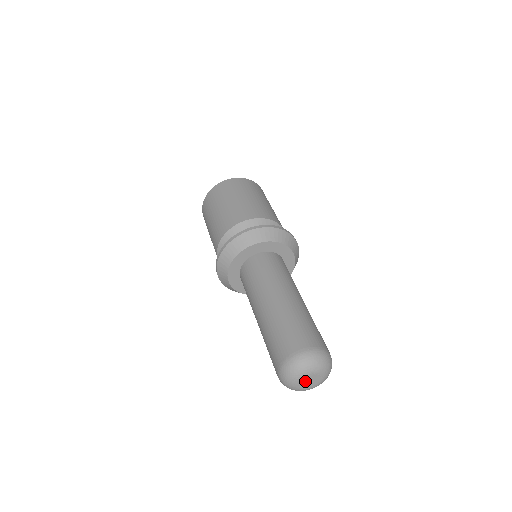
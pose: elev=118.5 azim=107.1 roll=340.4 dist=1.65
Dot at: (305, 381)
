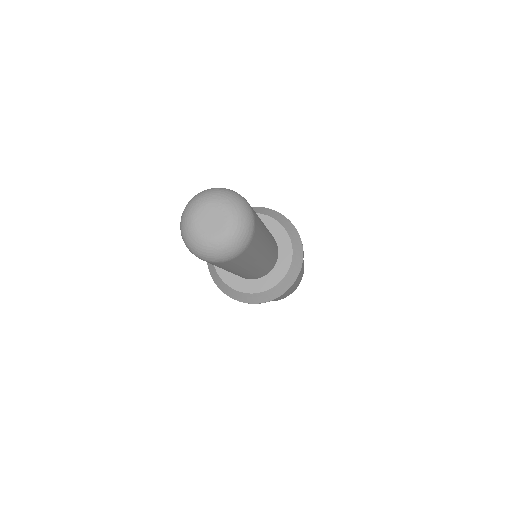
Dot at: (205, 214)
